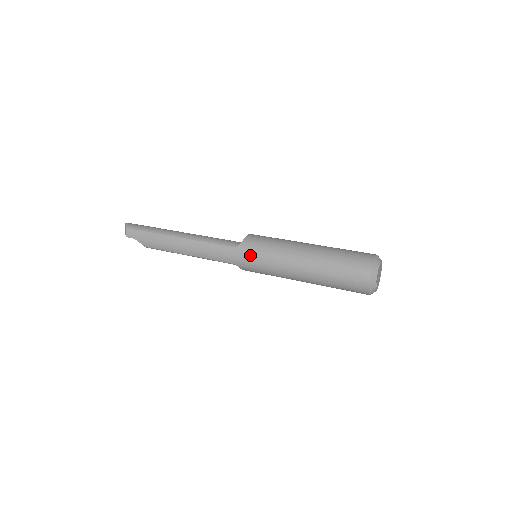
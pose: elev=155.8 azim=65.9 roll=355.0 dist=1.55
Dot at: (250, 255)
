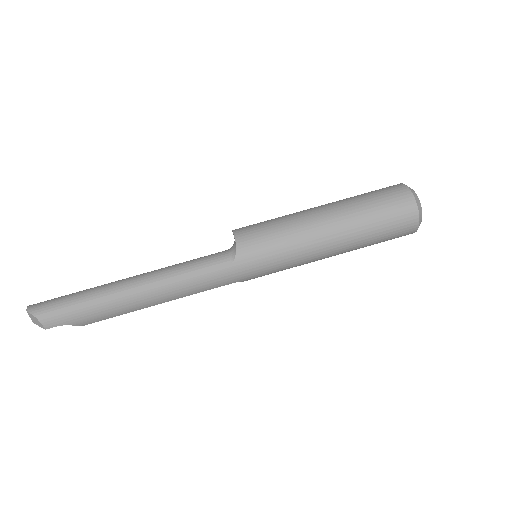
Dot at: (258, 263)
